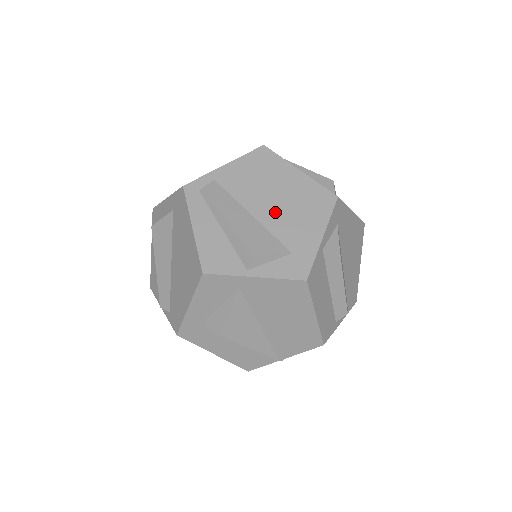
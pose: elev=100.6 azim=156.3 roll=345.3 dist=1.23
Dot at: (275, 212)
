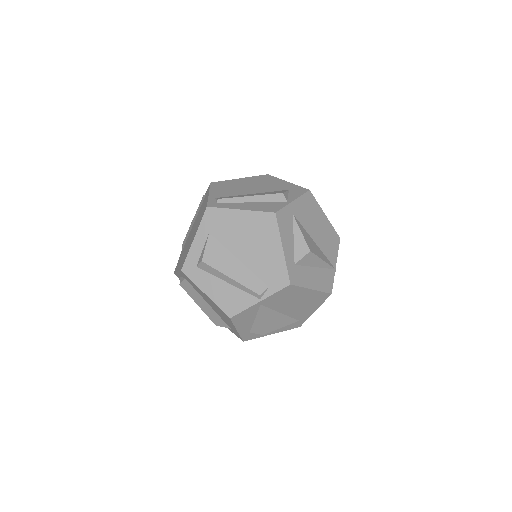
Dot at: (258, 188)
